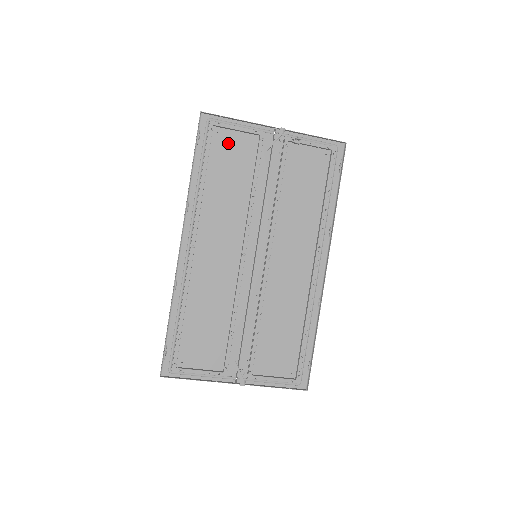
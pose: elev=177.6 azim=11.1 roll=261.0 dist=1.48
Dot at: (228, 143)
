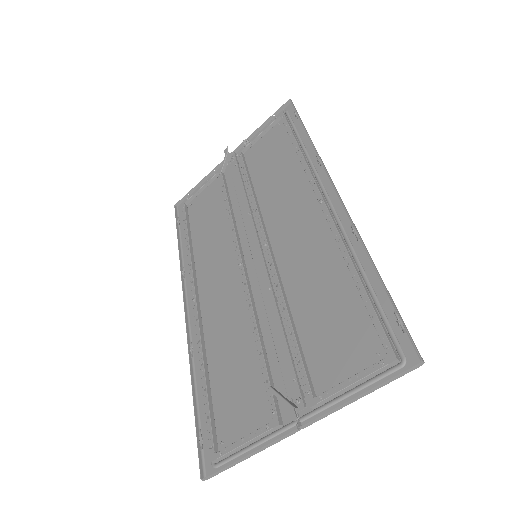
Dot at: (201, 203)
